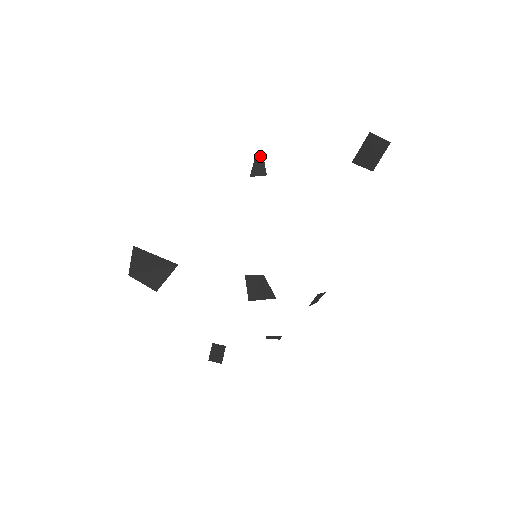
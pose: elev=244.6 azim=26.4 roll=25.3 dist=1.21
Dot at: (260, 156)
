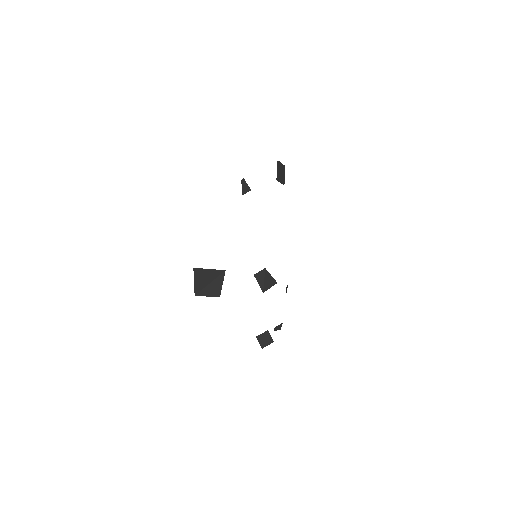
Dot at: (243, 180)
